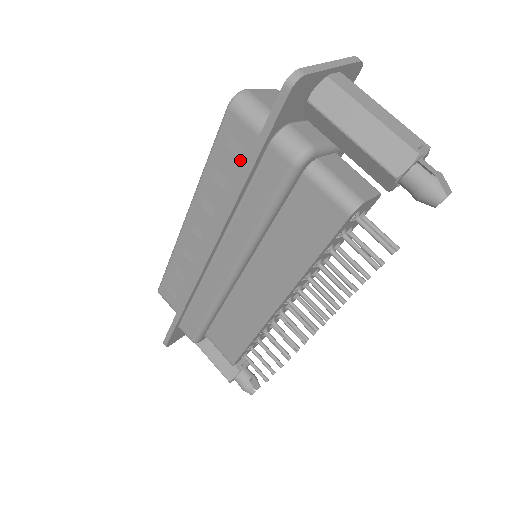
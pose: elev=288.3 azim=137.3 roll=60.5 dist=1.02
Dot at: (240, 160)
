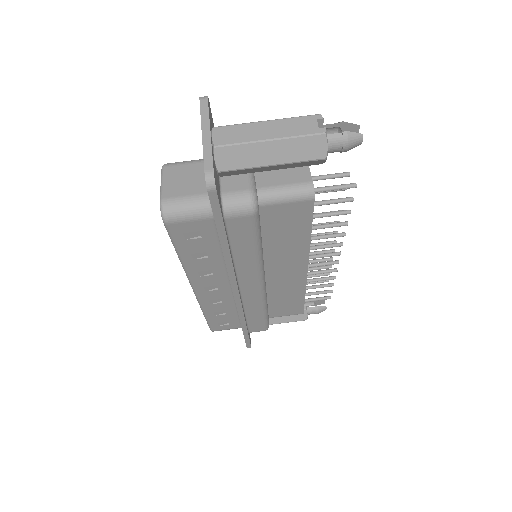
Dot at: (206, 238)
